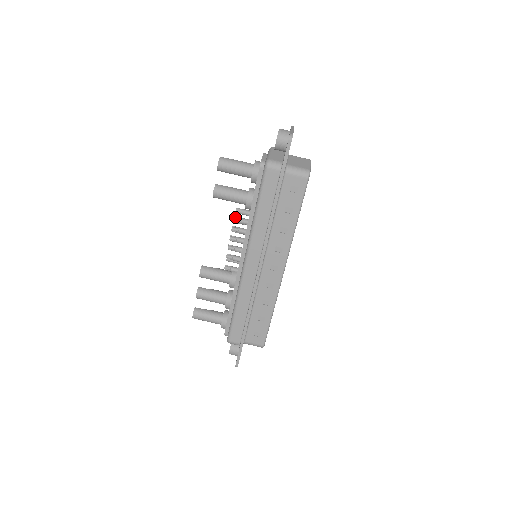
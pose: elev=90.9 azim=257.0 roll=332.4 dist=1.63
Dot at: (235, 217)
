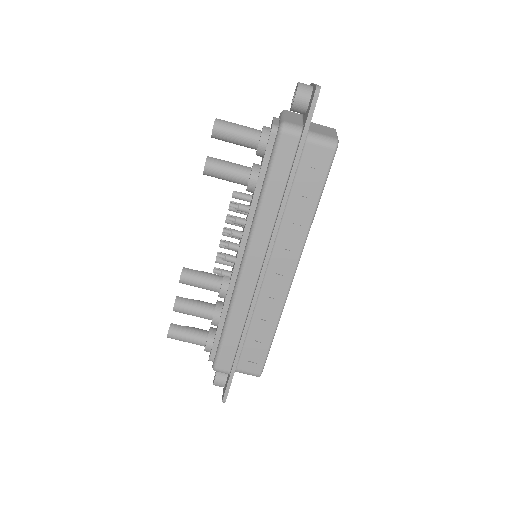
Dot at: (232, 202)
